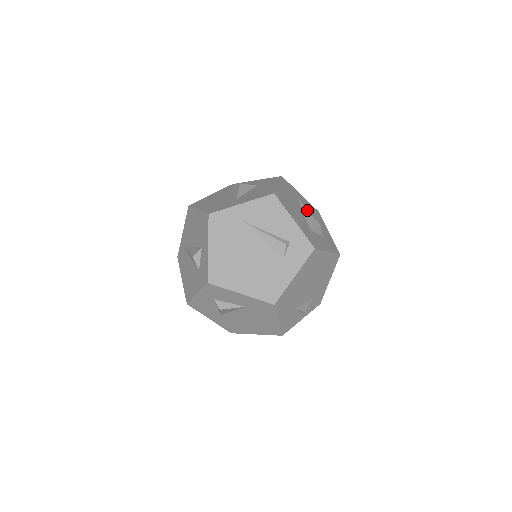
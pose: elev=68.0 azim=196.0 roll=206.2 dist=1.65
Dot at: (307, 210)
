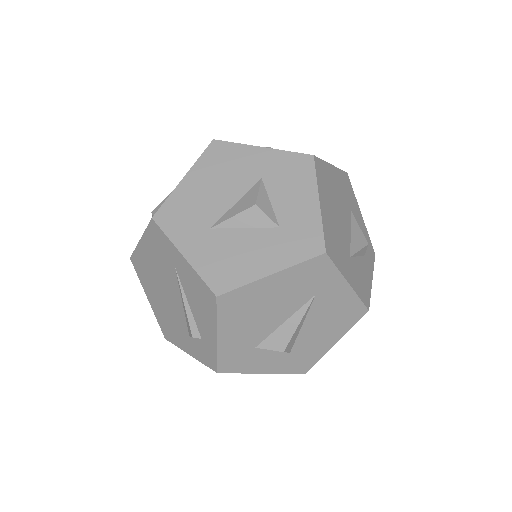
Dot at: (299, 321)
